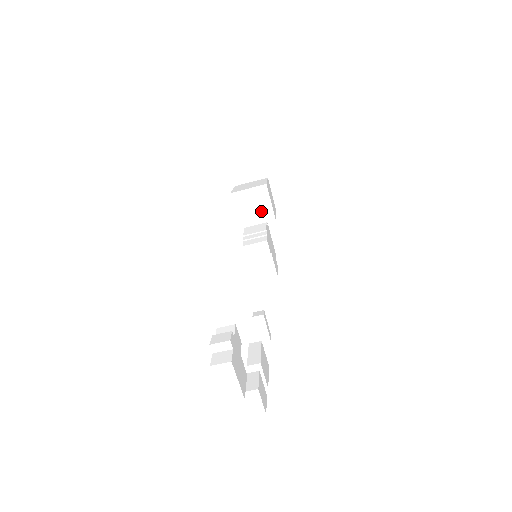
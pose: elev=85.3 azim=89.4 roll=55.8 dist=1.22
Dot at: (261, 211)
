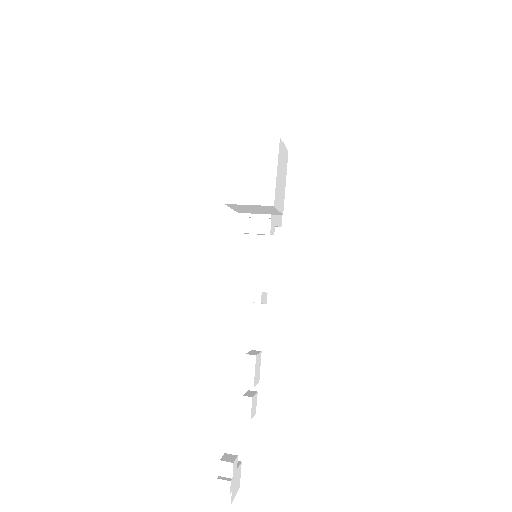
Dot at: (265, 211)
